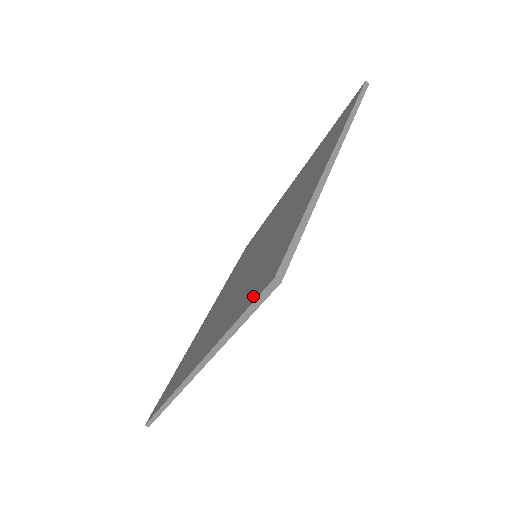
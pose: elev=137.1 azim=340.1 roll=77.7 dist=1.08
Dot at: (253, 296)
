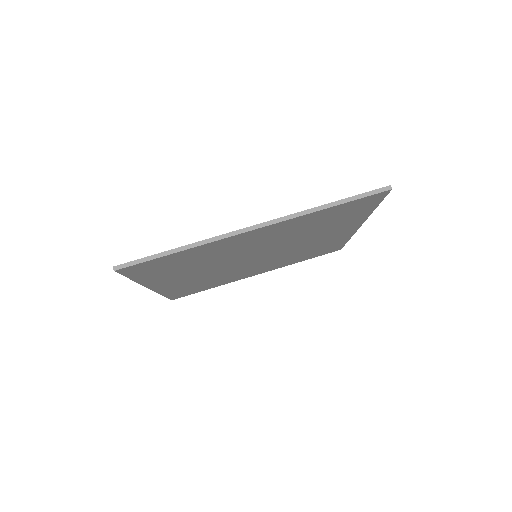
Dot at: occluded
